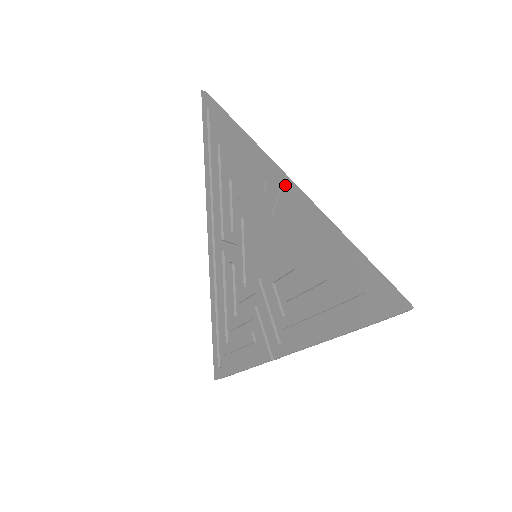
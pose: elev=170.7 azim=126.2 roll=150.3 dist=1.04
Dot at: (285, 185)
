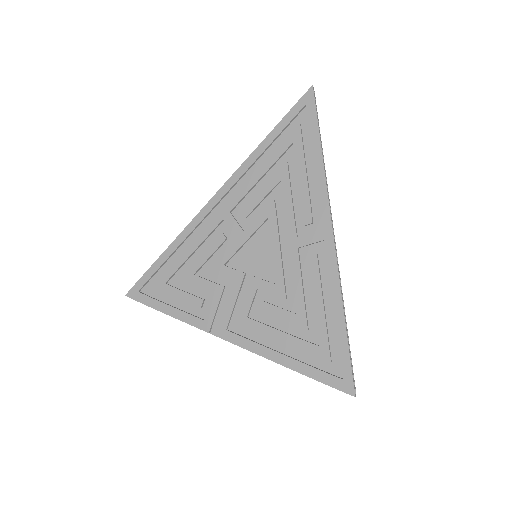
Dot at: (329, 244)
